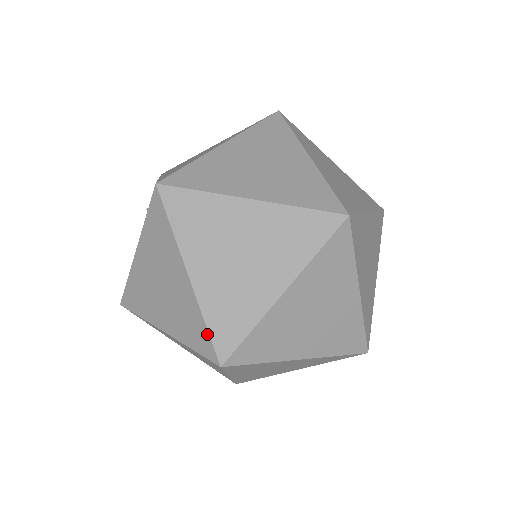
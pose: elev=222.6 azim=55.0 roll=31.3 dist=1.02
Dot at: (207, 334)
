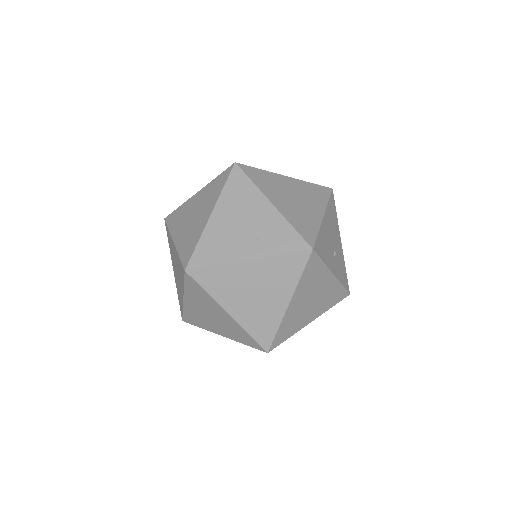
Dot at: (180, 261)
